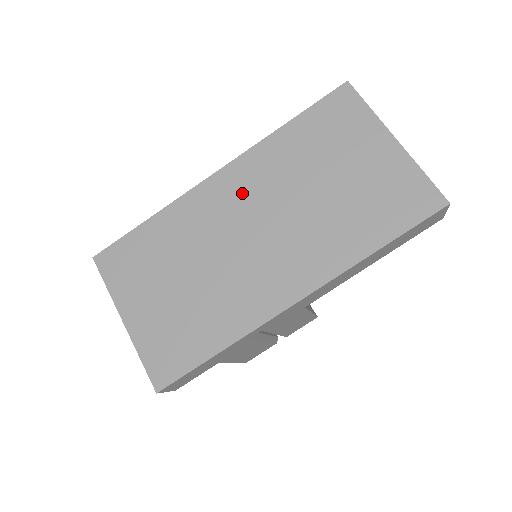
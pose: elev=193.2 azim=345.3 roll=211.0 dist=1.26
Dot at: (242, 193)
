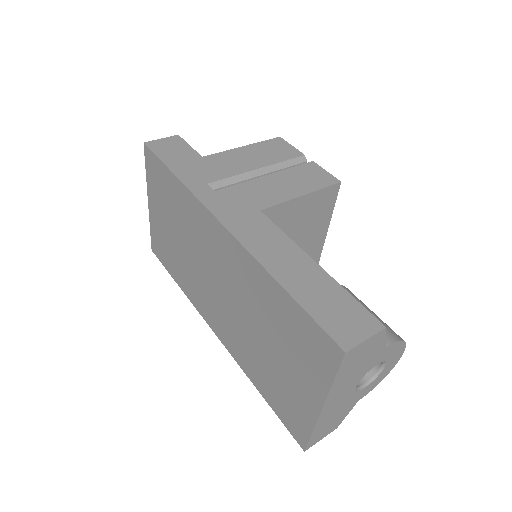
Dot at: (226, 261)
